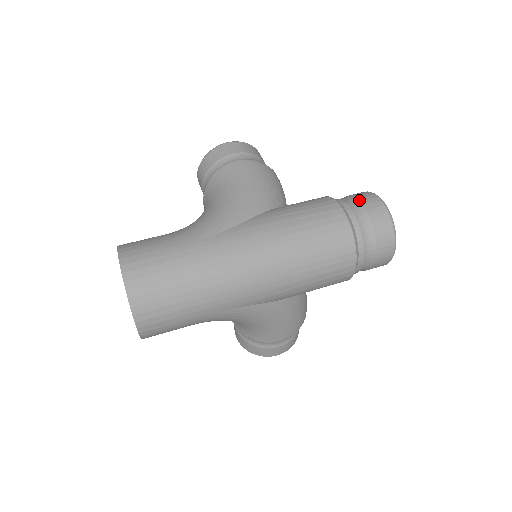
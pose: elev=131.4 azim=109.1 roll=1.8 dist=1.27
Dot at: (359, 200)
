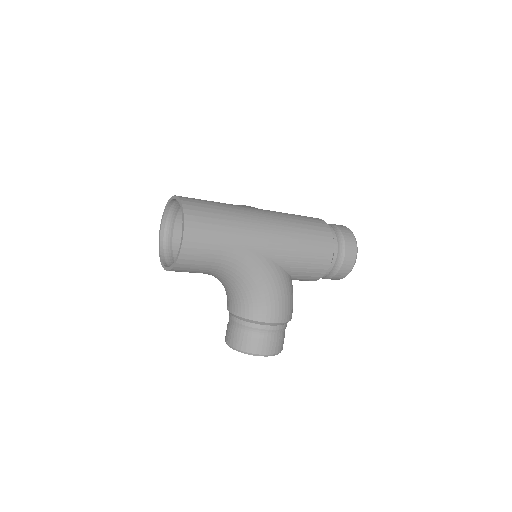
Dot at: occluded
